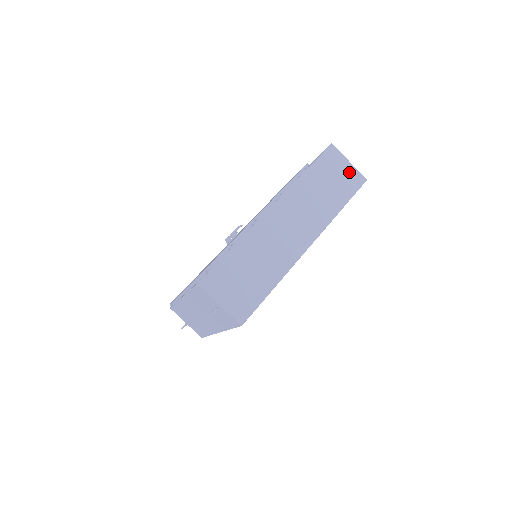
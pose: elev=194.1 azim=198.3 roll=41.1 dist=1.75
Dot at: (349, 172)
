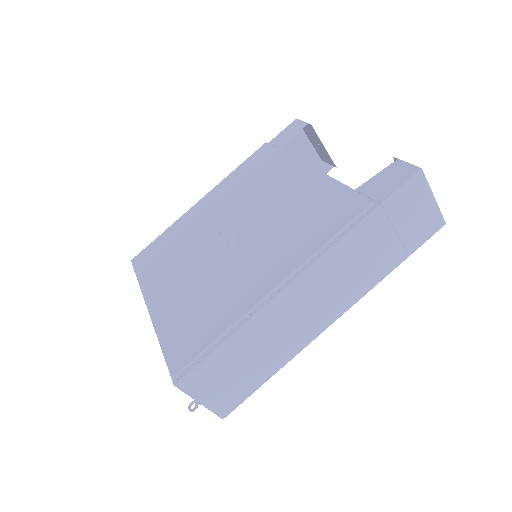
Dot at: (427, 214)
